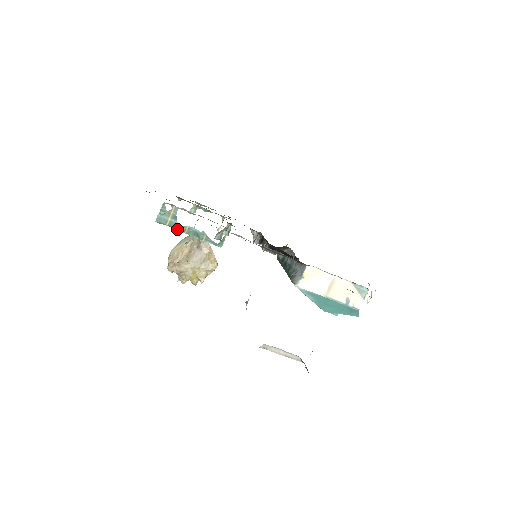
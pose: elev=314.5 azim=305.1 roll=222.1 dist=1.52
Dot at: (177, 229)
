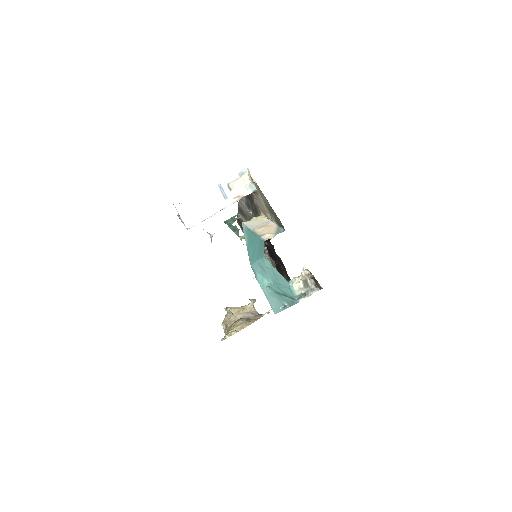
Dot at: (229, 226)
